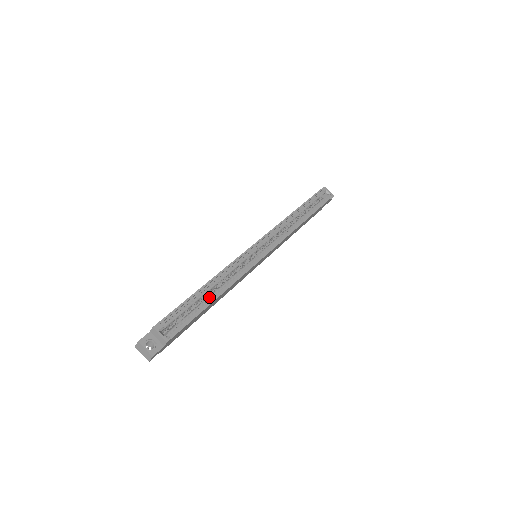
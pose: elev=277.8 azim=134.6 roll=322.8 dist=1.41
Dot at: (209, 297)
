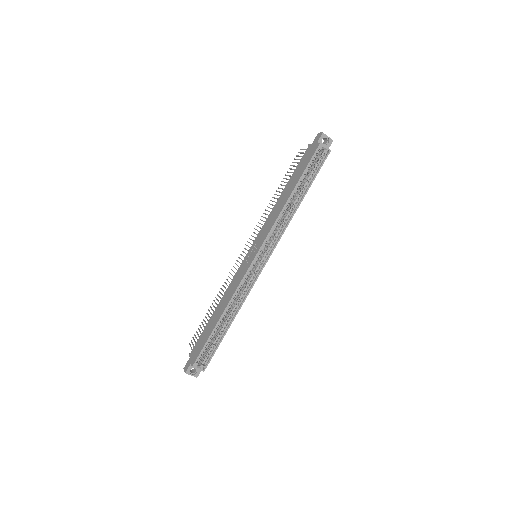
Dot at: (224, 326)
